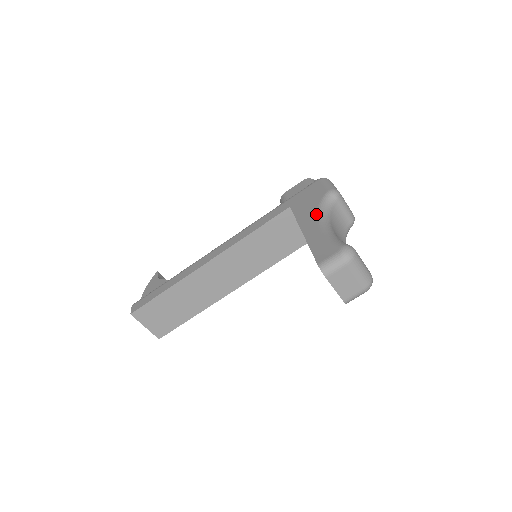
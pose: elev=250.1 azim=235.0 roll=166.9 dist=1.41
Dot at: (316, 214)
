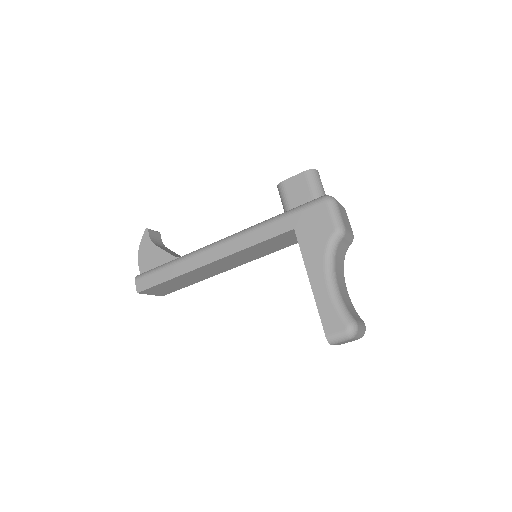
Dot at: (323, 262)
